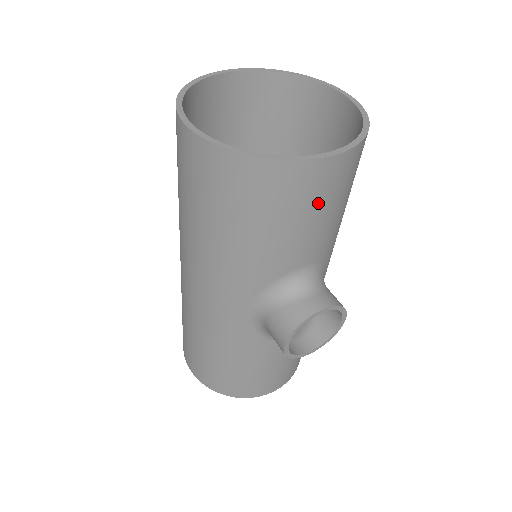
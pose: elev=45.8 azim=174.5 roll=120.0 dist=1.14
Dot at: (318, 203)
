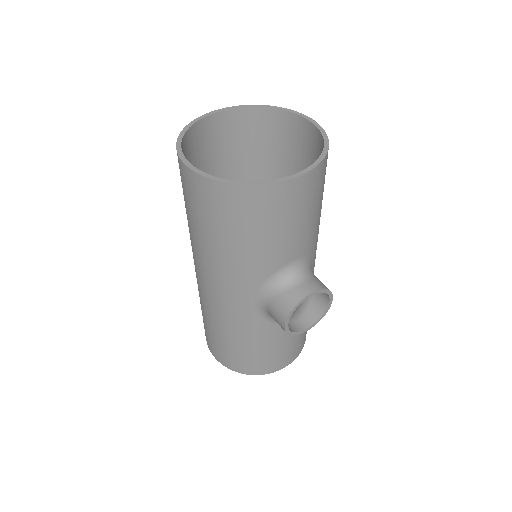
Dot at: (295, 212)
